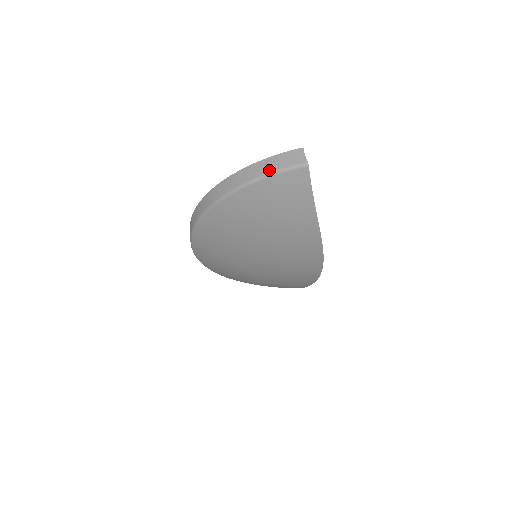
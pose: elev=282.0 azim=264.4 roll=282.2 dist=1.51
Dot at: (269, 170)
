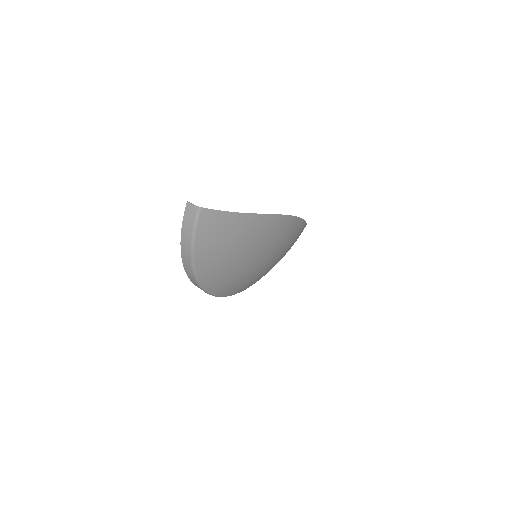
Dot at: (190, 234)
